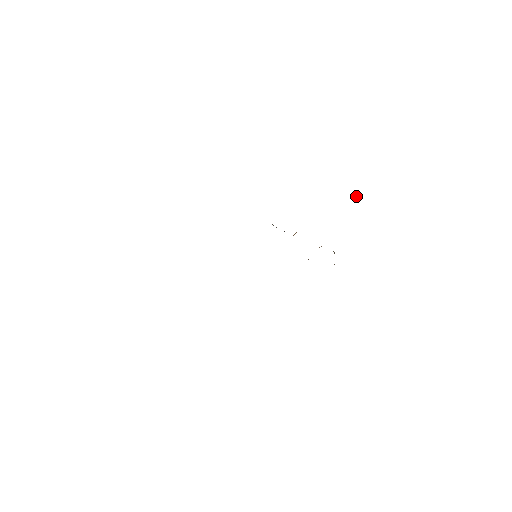
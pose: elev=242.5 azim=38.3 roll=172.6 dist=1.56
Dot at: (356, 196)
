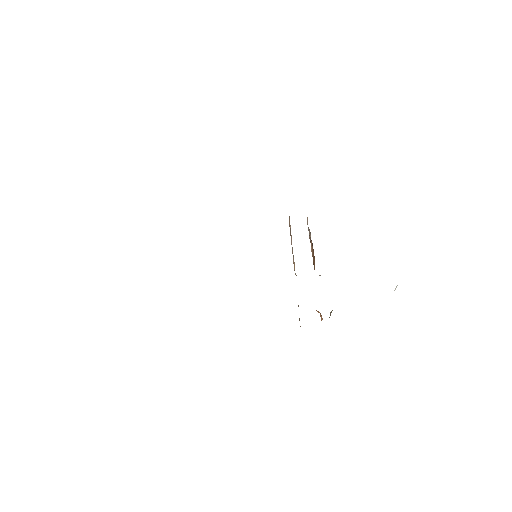
Dot at: occluded
